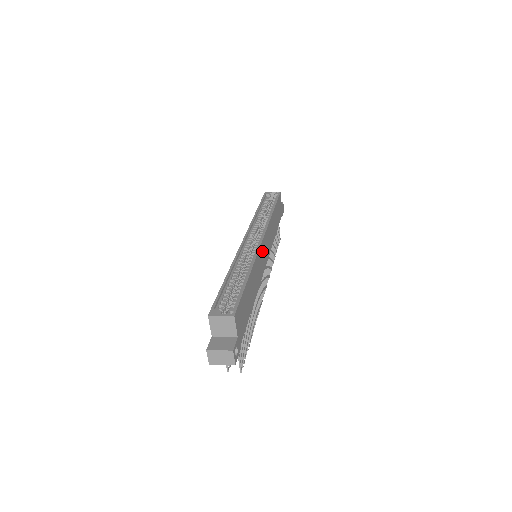
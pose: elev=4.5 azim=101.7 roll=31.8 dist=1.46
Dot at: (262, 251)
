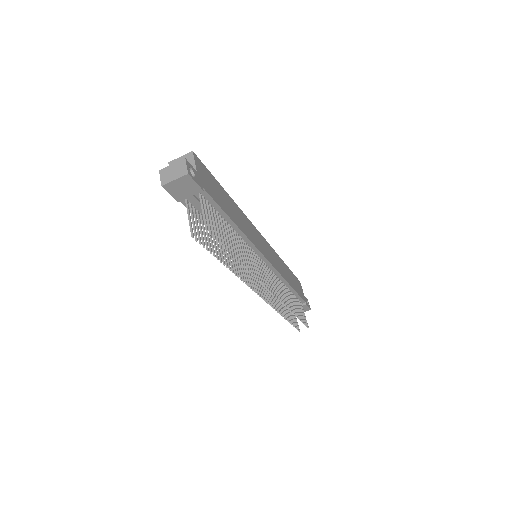
Dot at: (257, 236)
